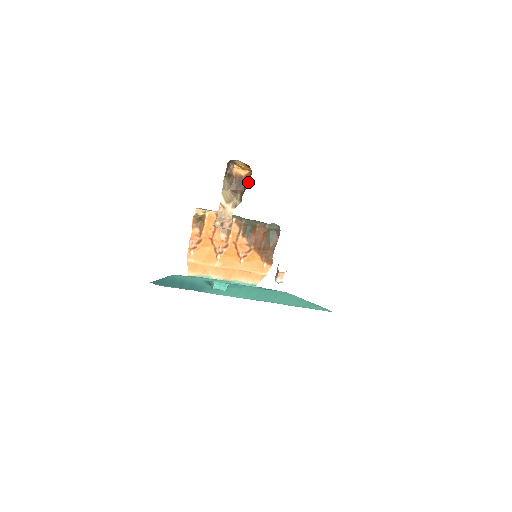
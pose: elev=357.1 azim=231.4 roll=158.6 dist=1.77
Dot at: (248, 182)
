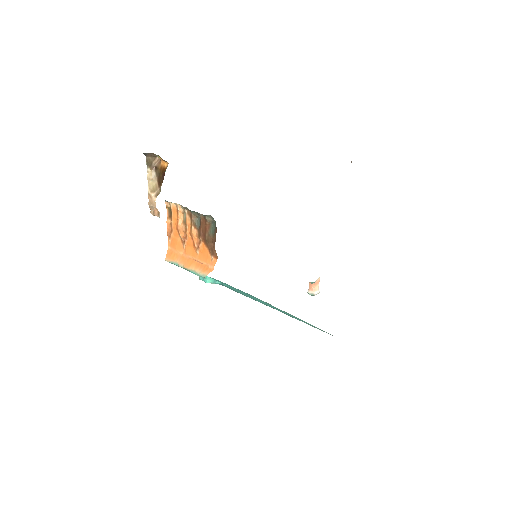
Dot at: occluded
